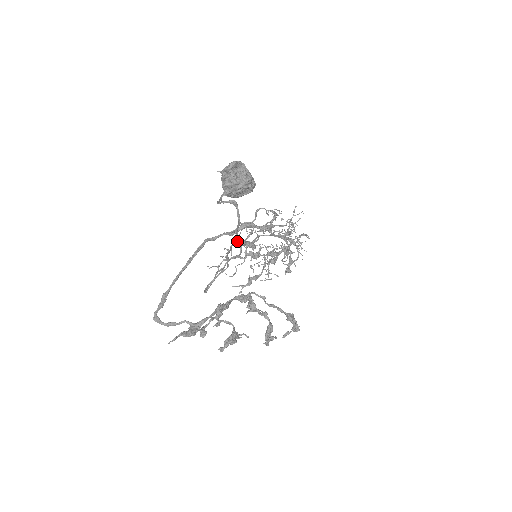
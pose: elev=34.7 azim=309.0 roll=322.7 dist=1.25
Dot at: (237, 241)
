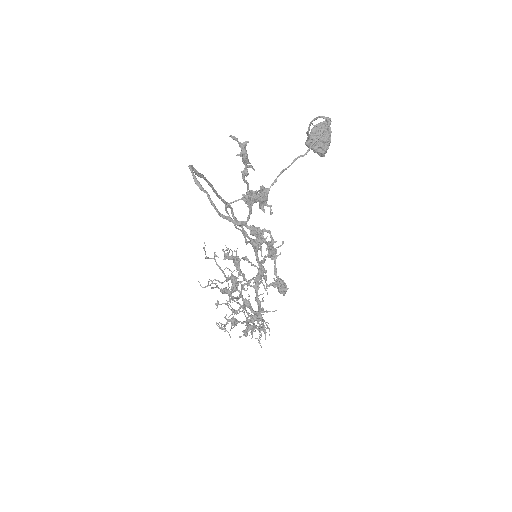
Dot at: (236, 252)
